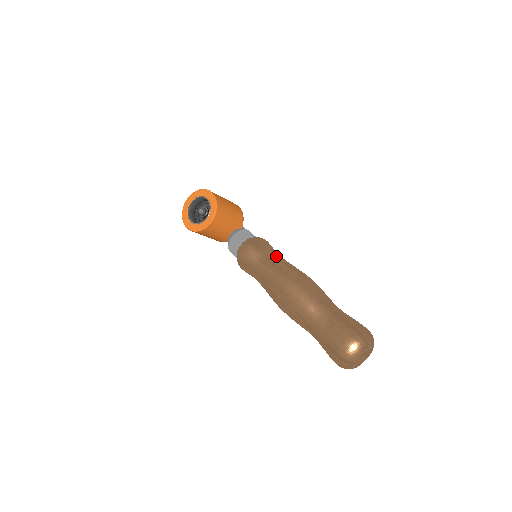
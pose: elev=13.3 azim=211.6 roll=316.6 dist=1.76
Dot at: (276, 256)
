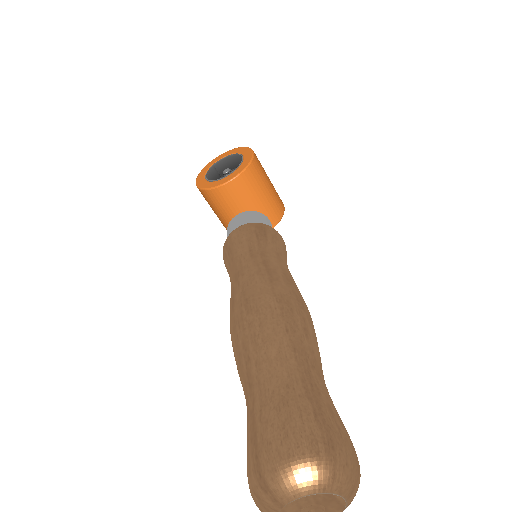
Dot at: (280, 258)
